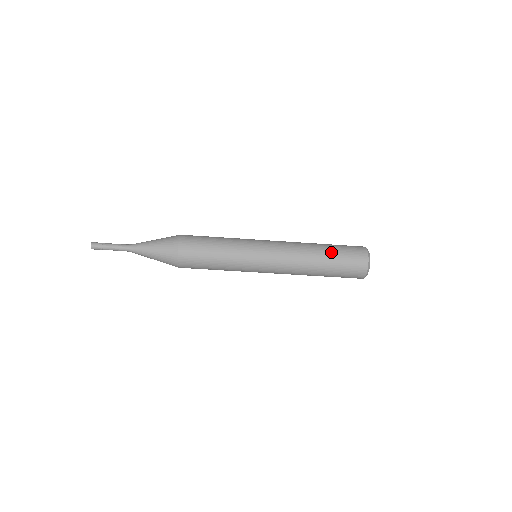
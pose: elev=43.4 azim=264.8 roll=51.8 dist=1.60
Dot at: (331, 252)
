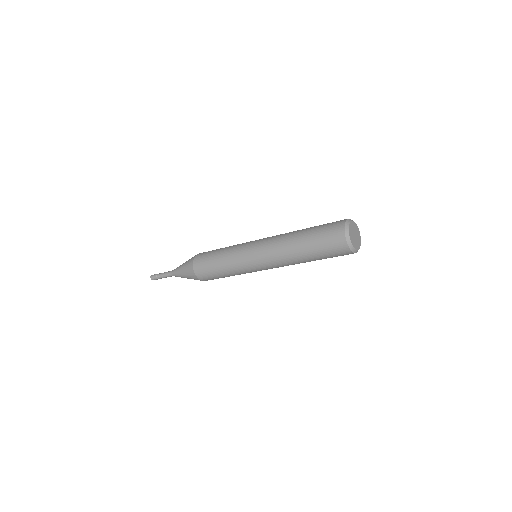
Dot at: (309, 232)
